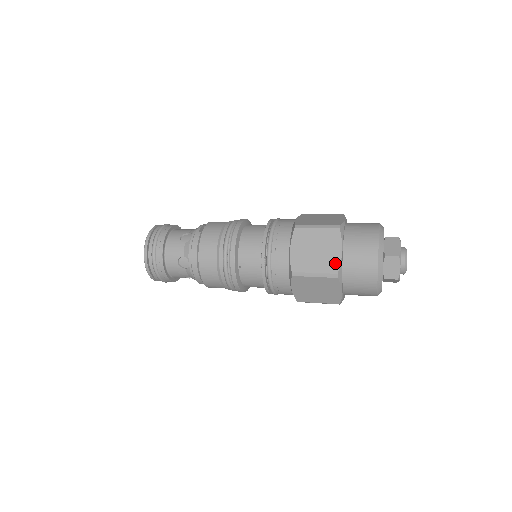
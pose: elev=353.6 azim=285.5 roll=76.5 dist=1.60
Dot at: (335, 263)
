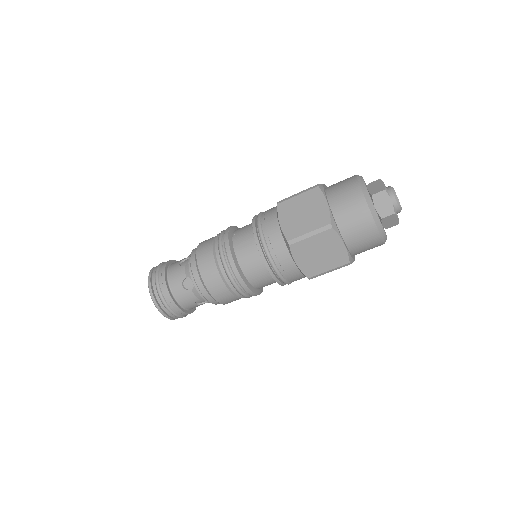
Dot at: occluded
